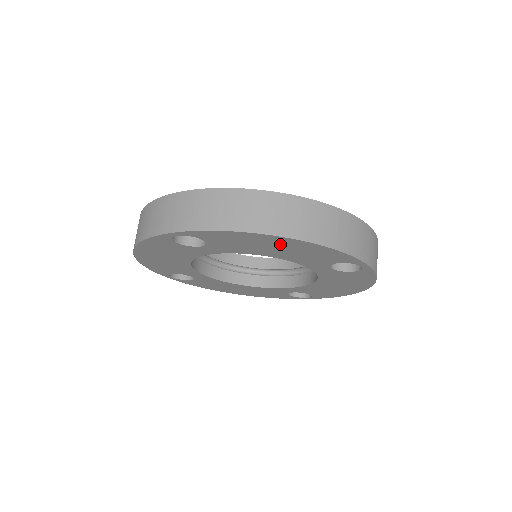
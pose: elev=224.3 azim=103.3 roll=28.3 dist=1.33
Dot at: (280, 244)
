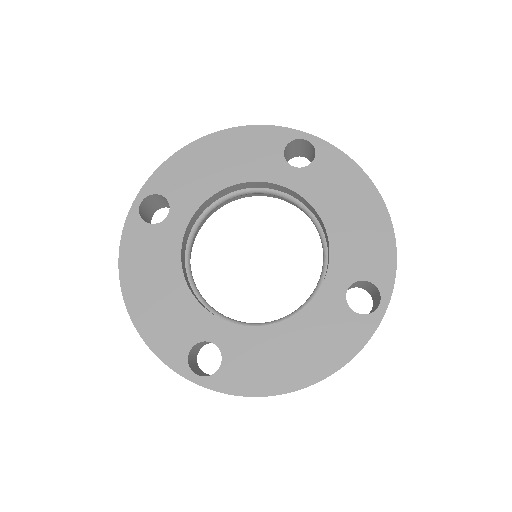
Dot at: (216, 151)
